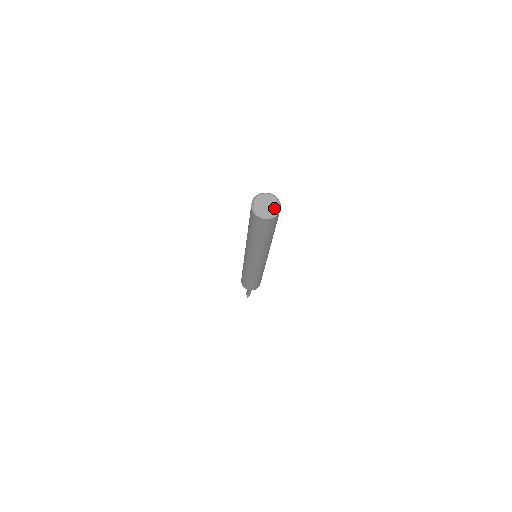
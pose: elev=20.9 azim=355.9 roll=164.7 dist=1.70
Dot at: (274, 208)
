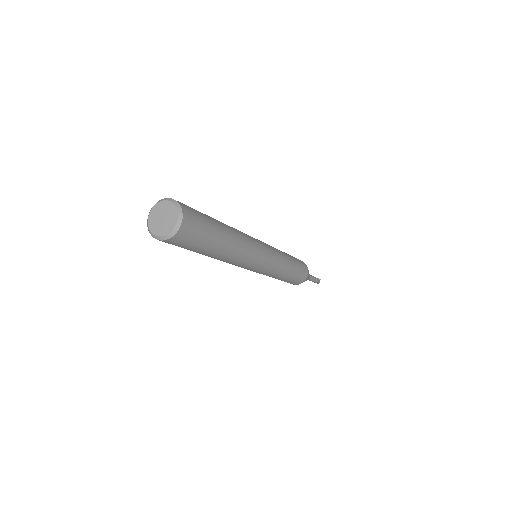
Dot at: (172, 218)
